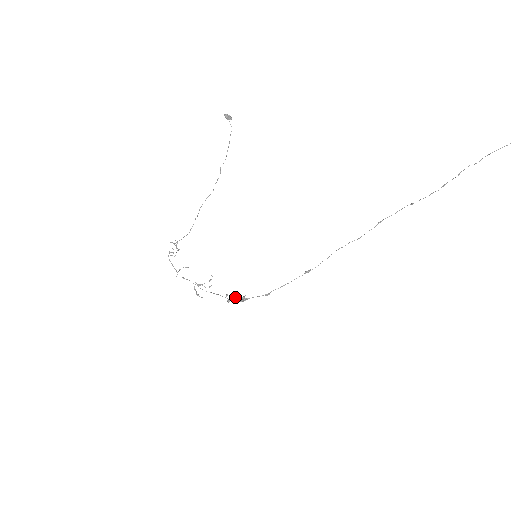
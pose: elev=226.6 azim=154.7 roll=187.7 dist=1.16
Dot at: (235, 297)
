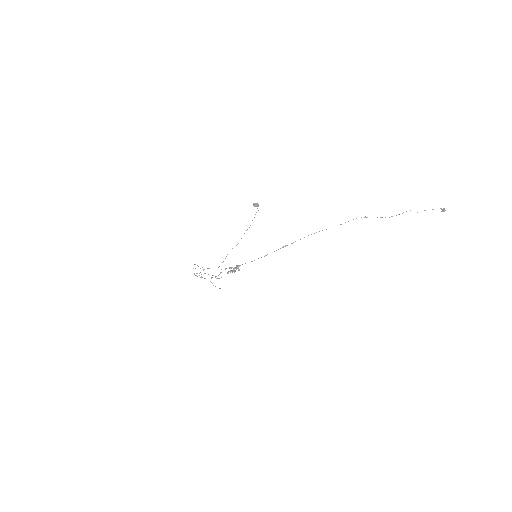
Dot at: (231, 268)
